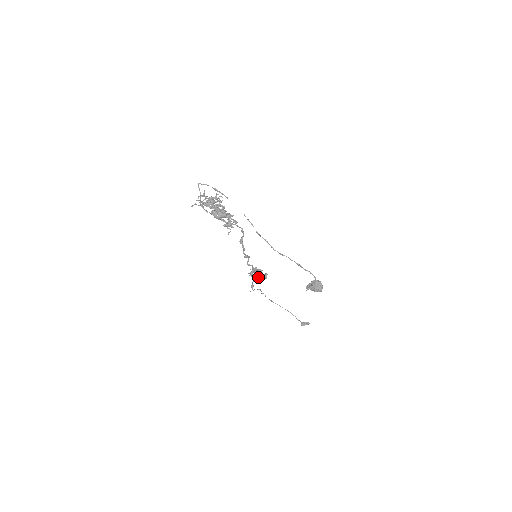
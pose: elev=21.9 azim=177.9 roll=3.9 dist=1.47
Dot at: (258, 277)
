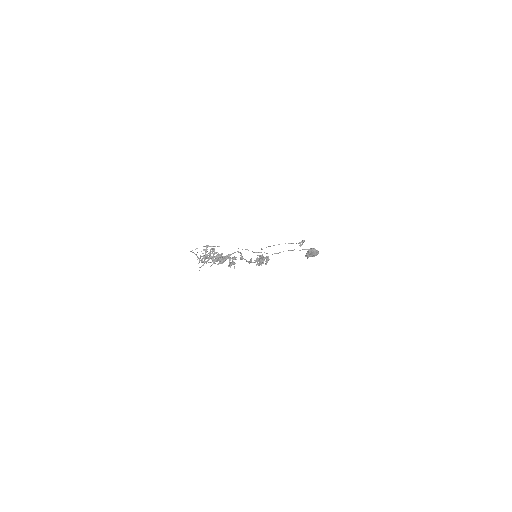
Dot at: occluded
